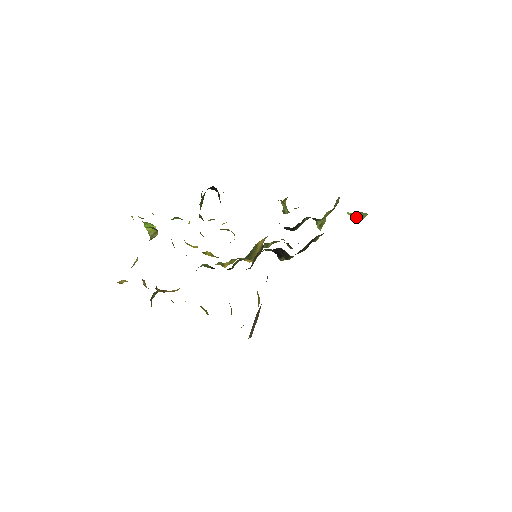
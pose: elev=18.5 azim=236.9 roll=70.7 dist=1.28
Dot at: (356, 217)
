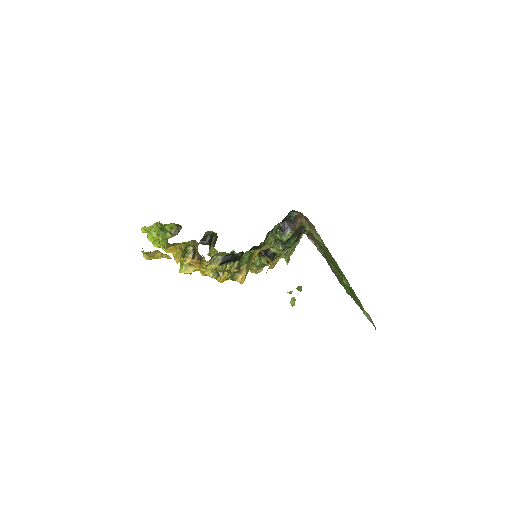
Dot at: (291, 301)
